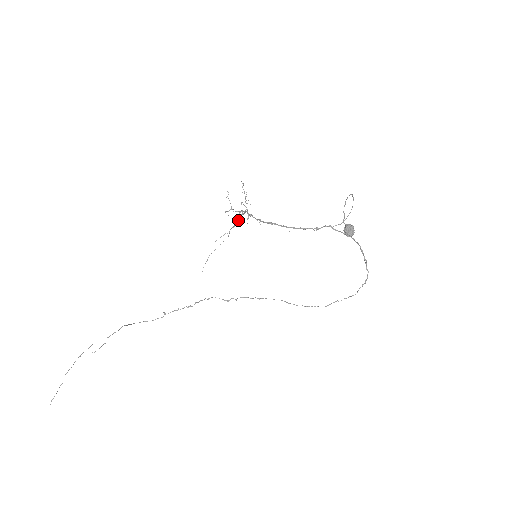
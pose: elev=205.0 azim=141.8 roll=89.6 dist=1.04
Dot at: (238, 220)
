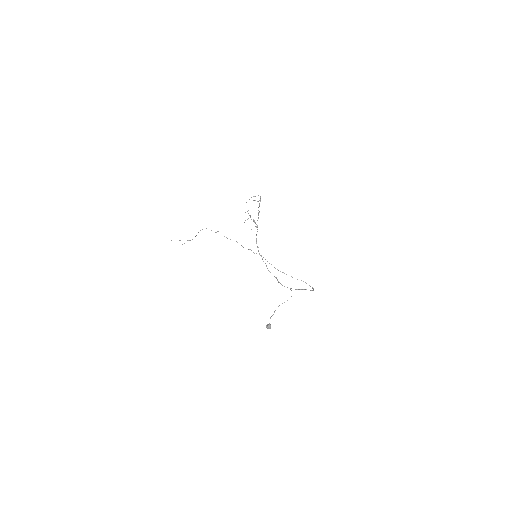
Dot at: (258, 215)
